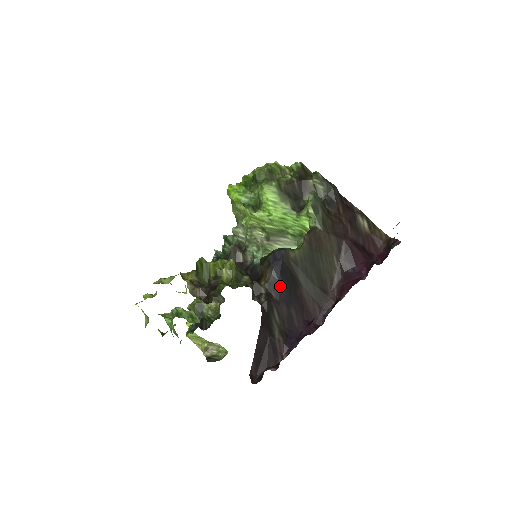
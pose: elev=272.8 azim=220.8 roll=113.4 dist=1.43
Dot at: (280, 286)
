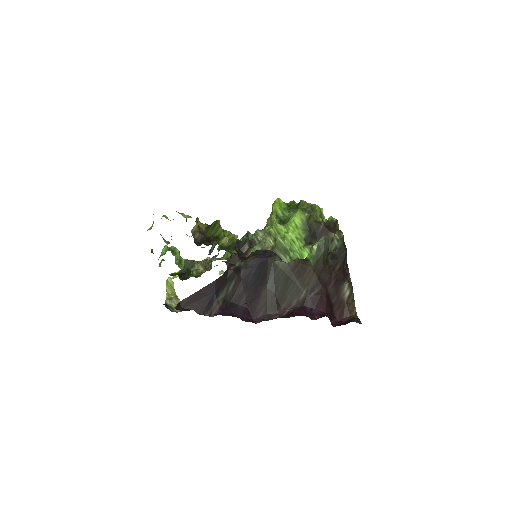
Dot at: (251, 272)
